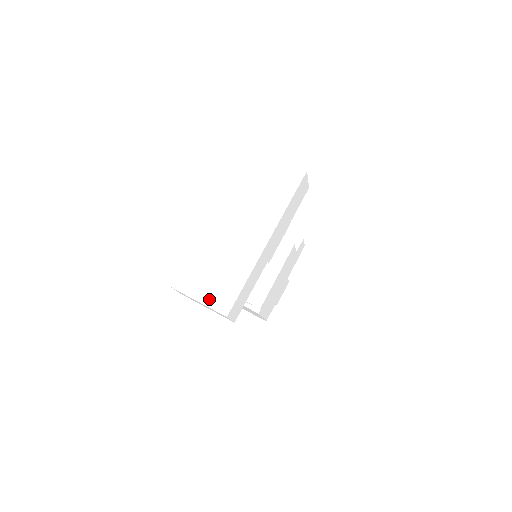
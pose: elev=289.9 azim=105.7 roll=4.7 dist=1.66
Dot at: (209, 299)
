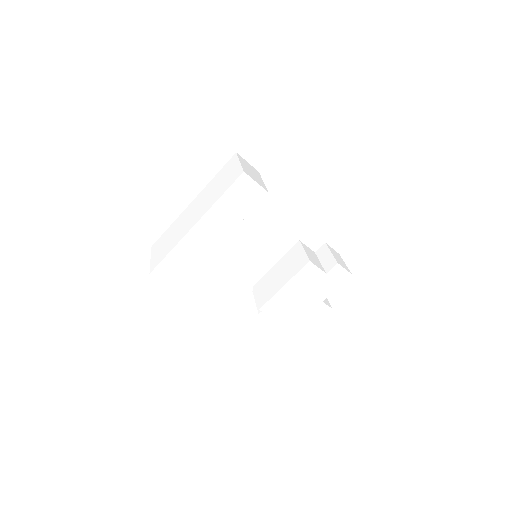
Dot at: (154, 259)
